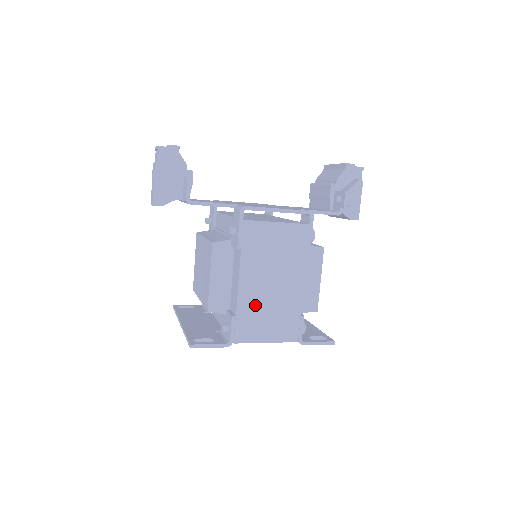
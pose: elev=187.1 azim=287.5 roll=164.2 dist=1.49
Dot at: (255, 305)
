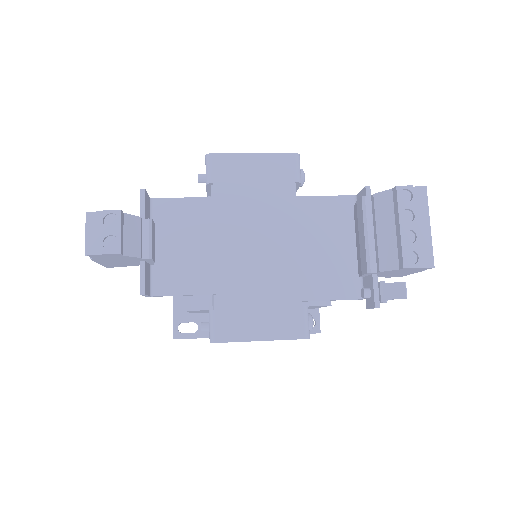
Dot at: occluded
